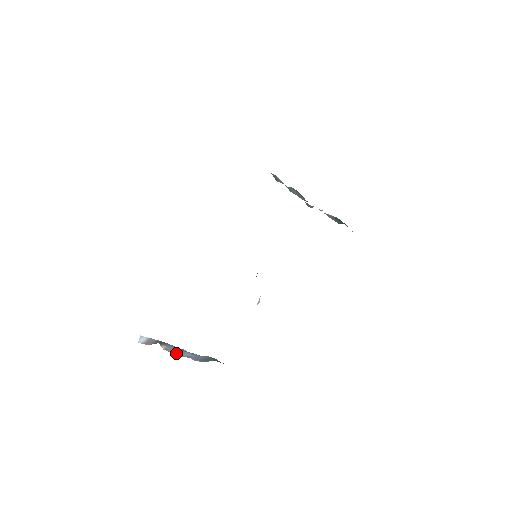
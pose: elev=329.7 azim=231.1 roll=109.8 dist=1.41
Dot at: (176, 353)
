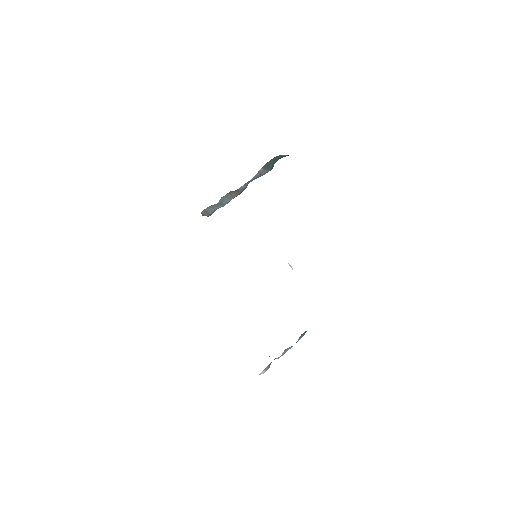
Dot at: occluded
